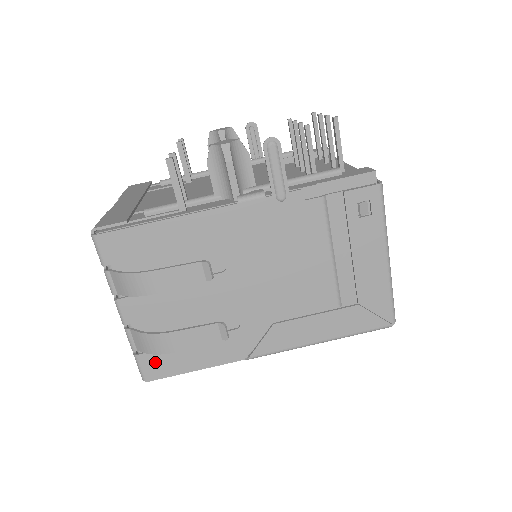
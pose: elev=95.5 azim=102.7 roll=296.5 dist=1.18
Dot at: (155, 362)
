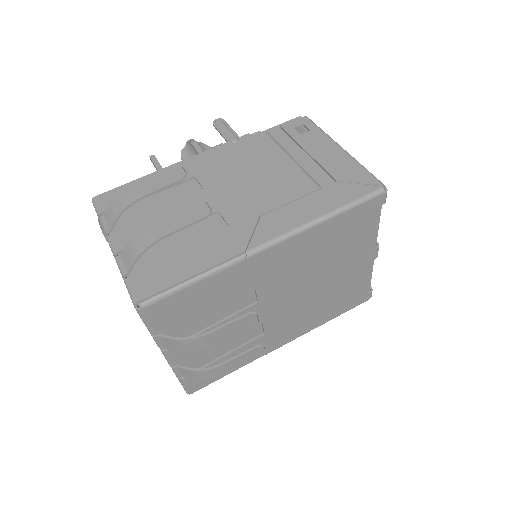
Dot at: (147, 280)
